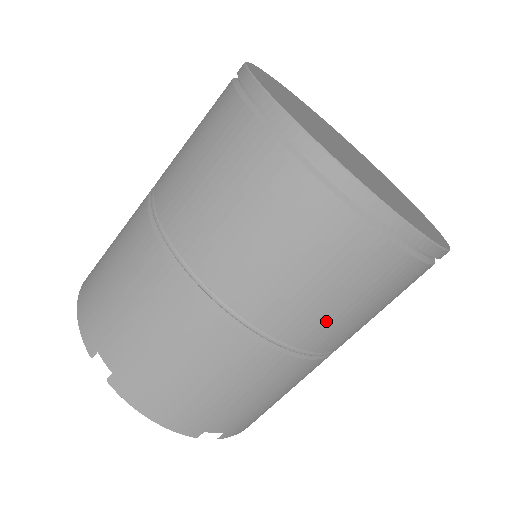
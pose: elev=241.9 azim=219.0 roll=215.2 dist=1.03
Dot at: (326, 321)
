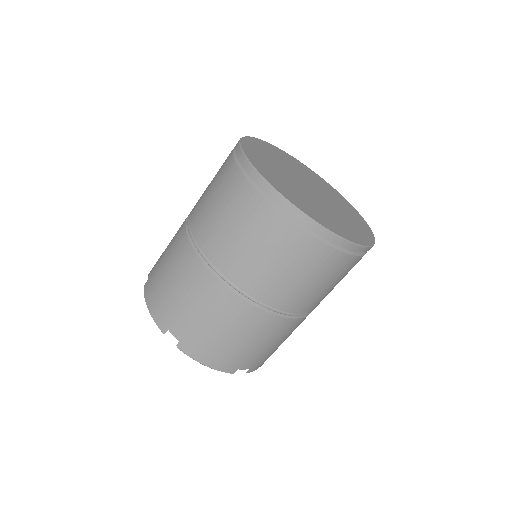
Dot at: (305, 296)
